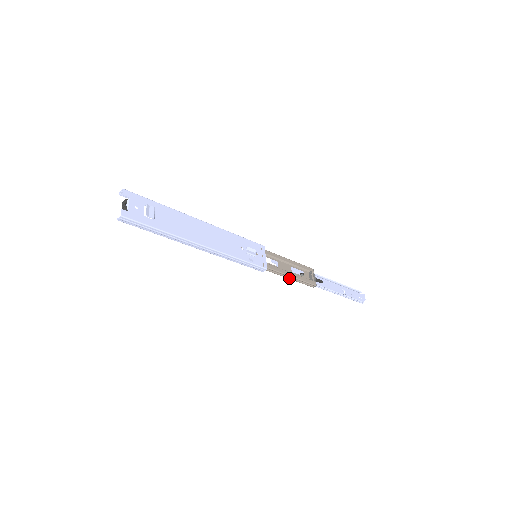
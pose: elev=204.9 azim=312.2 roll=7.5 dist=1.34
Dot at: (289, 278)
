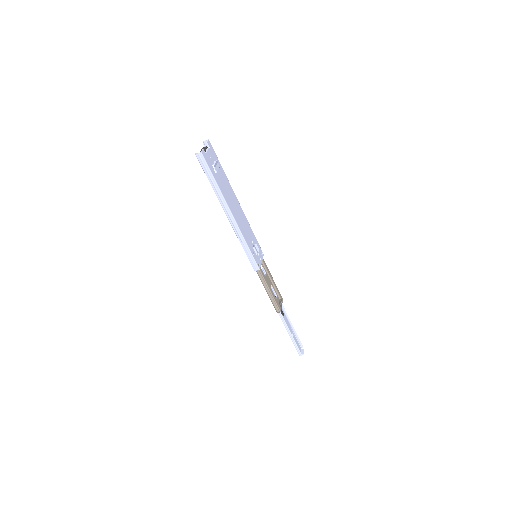
Dot at: (267, 291)
